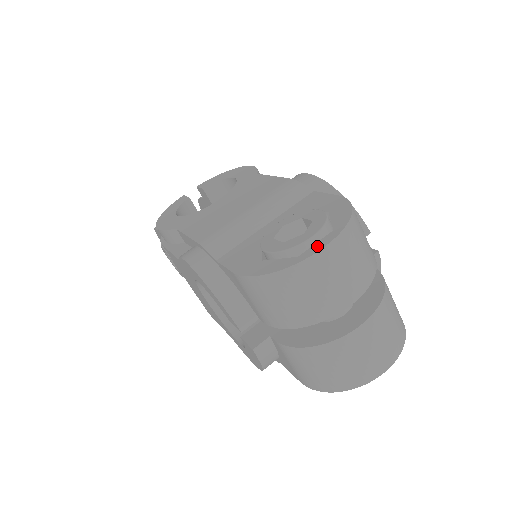
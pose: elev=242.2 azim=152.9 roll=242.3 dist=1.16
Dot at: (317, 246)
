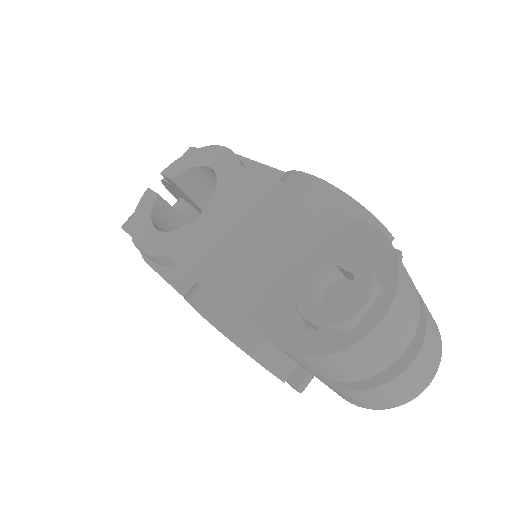
Dot at: (372, 316)
